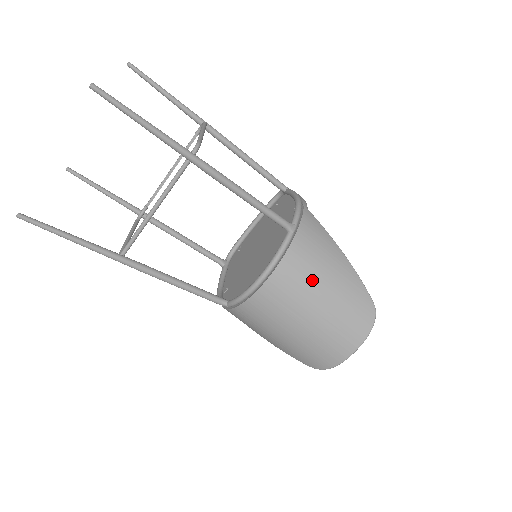
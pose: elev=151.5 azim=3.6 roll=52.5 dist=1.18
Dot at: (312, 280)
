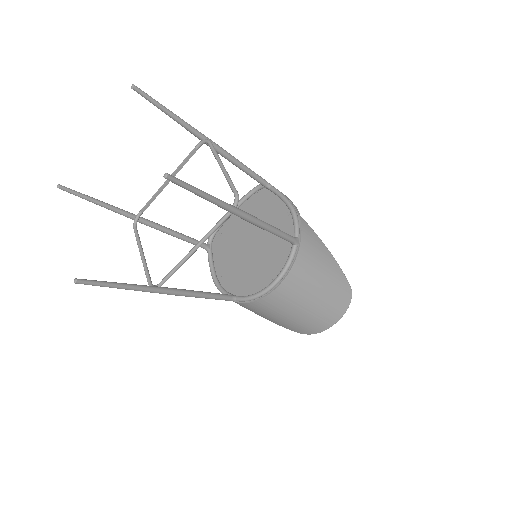
Dot at: (312, 280)
